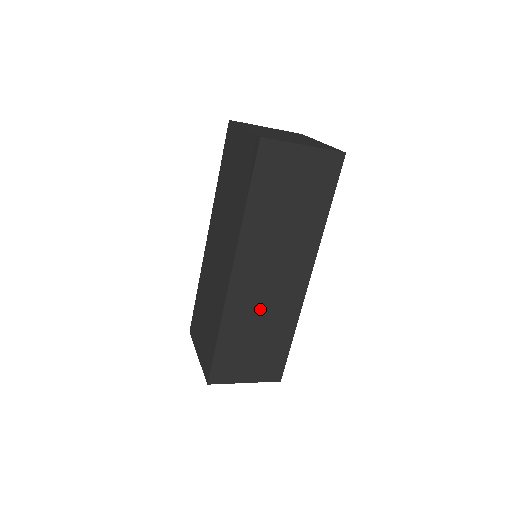
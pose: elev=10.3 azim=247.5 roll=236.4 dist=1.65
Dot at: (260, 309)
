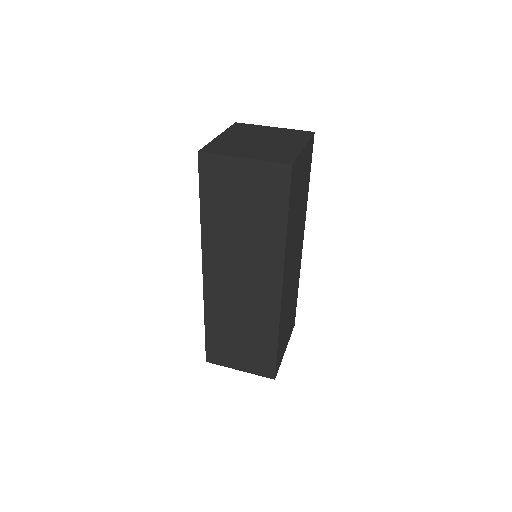
Dot at: (237, 308)
